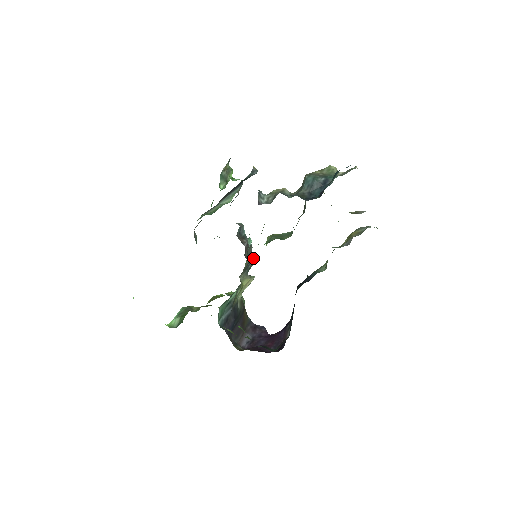
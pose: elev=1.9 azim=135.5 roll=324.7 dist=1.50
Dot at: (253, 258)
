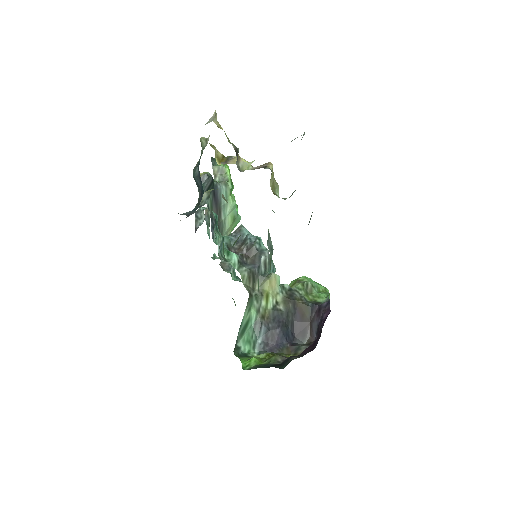
Dot at: (264, 253)
